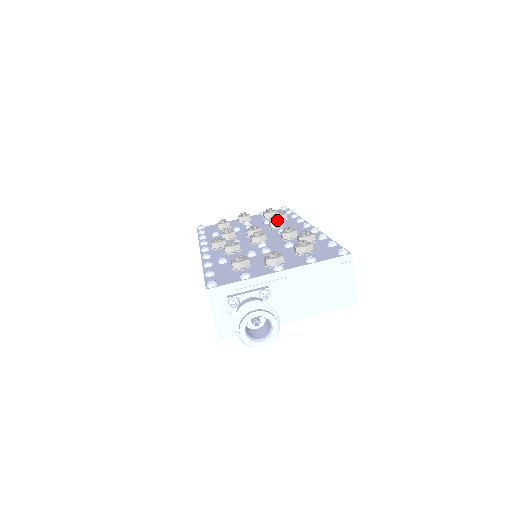
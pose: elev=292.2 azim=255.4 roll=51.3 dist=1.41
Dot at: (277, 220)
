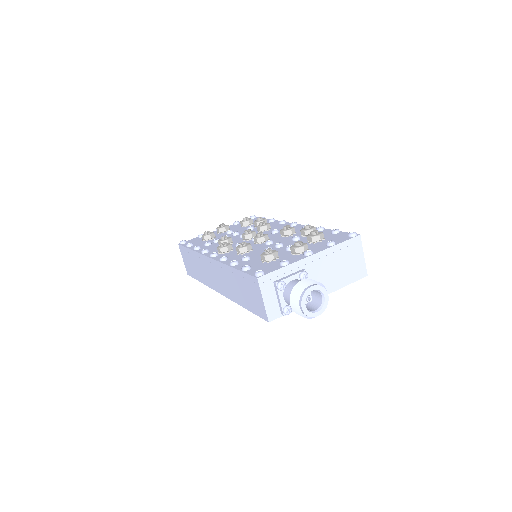
Dot at: (265, 224)
